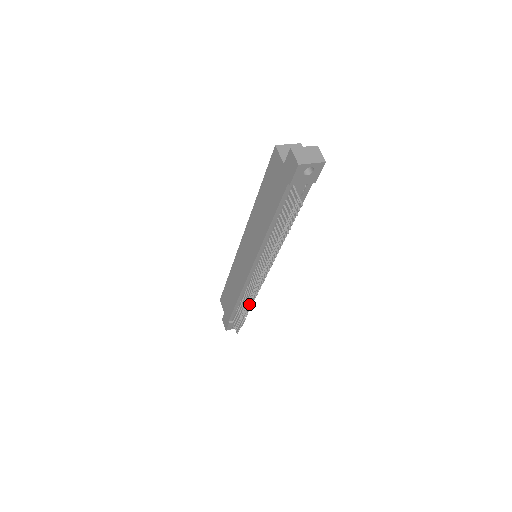
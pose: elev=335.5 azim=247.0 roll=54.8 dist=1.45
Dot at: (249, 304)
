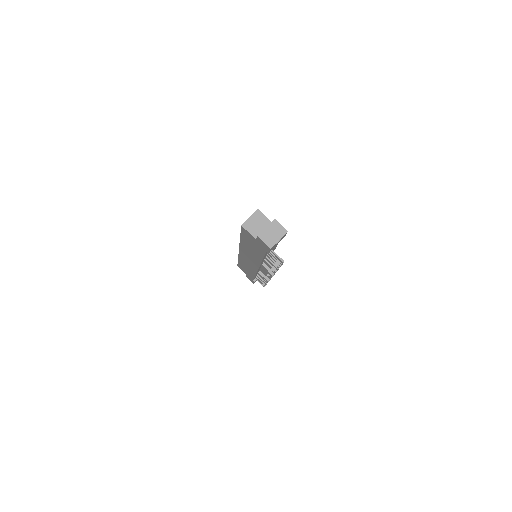
Dot at: (266, 280)
